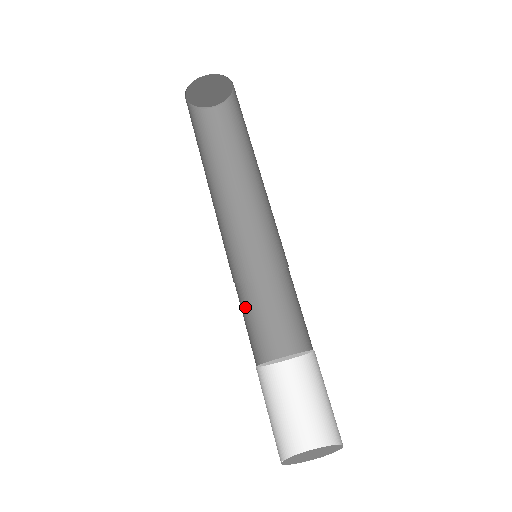
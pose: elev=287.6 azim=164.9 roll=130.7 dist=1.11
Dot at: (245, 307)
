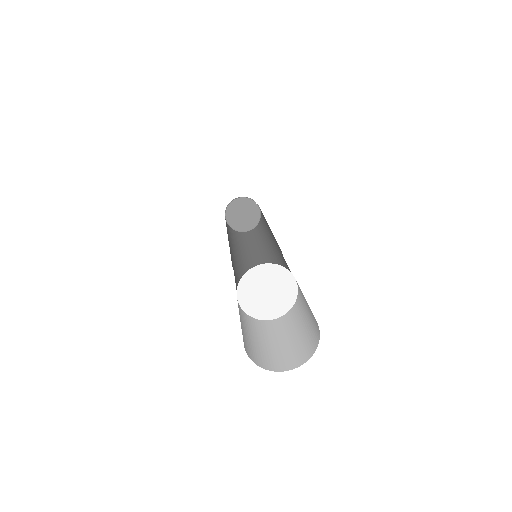
Dot at: occluded
